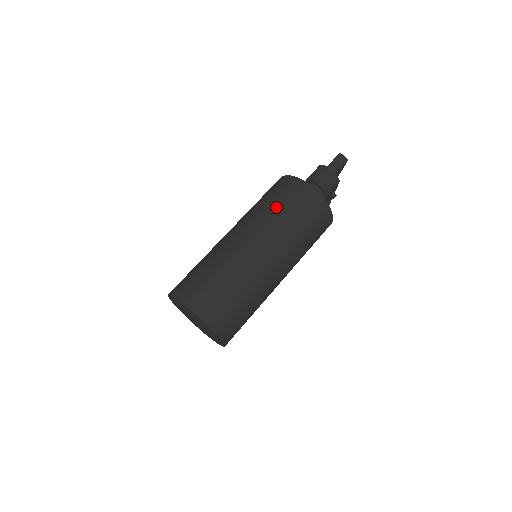
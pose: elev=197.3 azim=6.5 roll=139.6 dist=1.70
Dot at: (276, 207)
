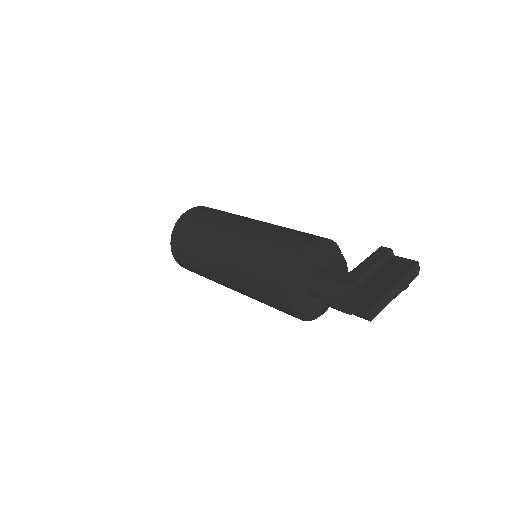
Dot at: (253, 274)
